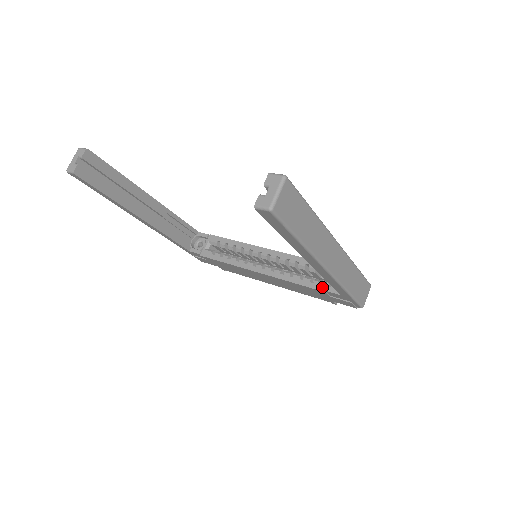
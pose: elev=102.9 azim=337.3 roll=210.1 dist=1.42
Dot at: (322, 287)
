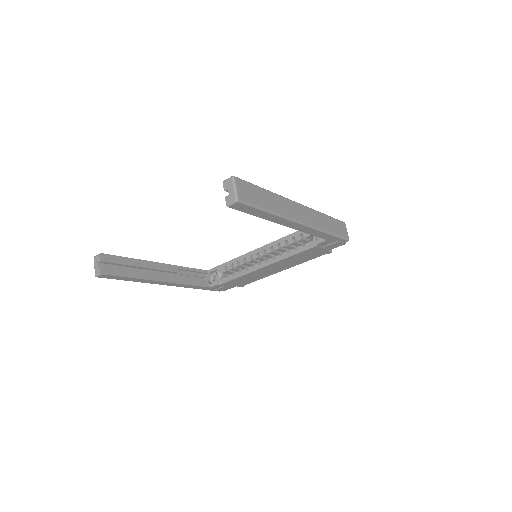
Dot at: (312, 244)
